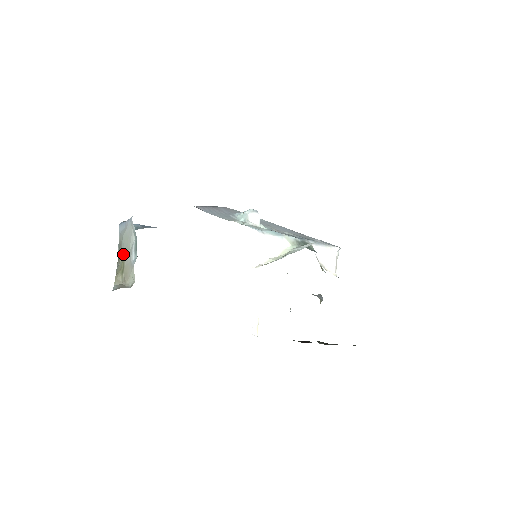
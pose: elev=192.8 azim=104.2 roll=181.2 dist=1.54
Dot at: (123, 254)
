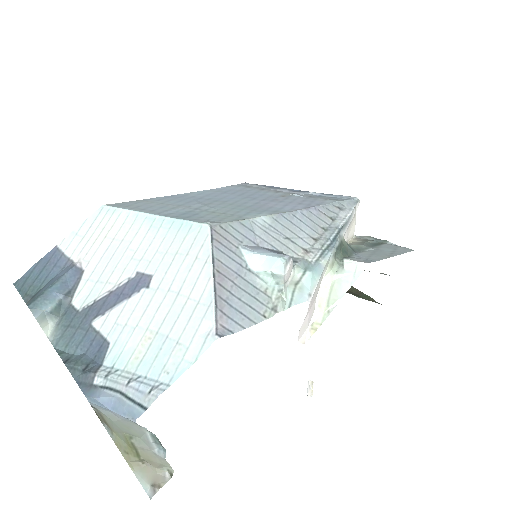
Dot at: (123, 435)
